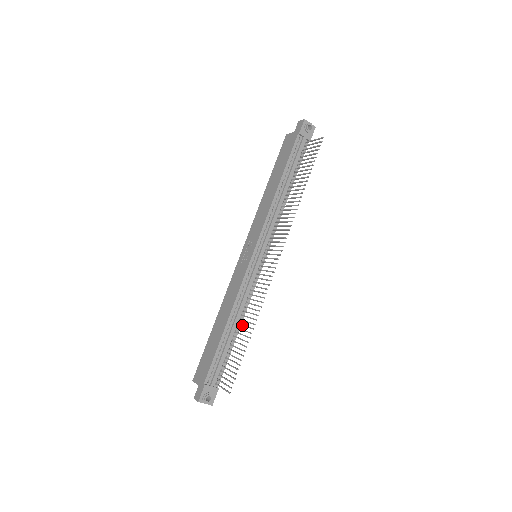
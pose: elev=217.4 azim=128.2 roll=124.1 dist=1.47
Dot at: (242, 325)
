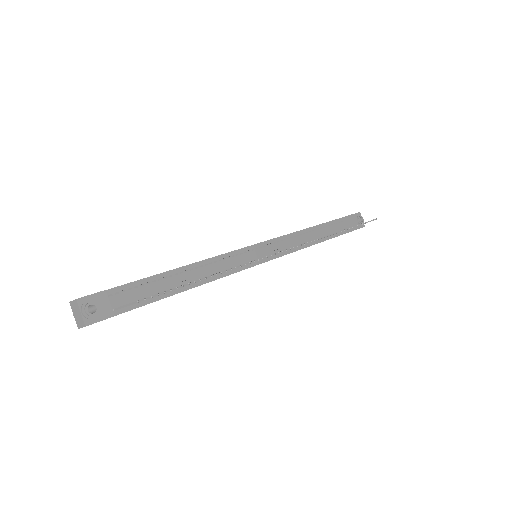
Dot at: occluded
